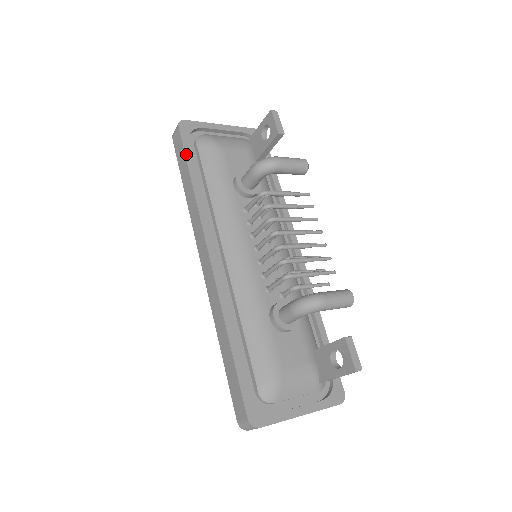
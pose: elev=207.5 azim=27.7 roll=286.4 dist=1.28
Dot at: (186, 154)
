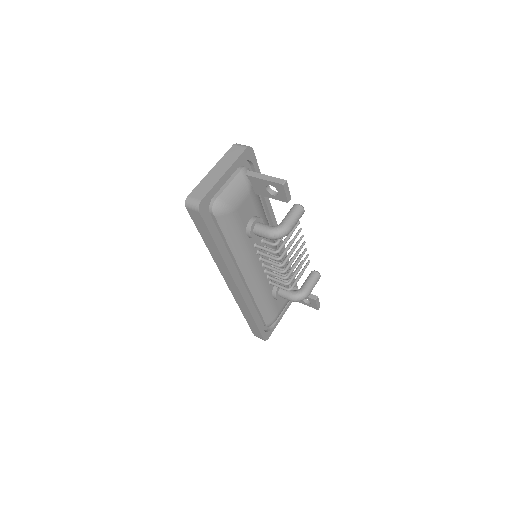
Dot at: (211, 232)
